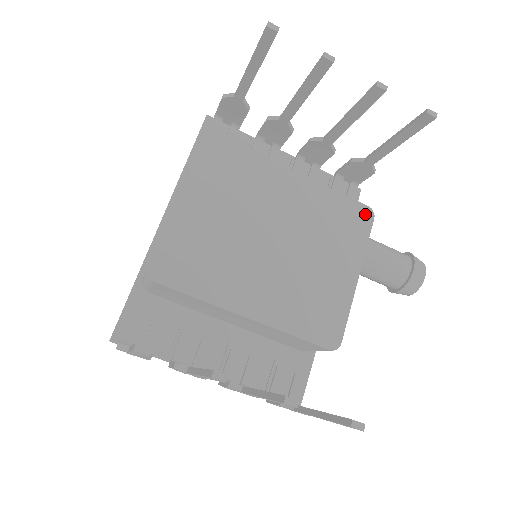
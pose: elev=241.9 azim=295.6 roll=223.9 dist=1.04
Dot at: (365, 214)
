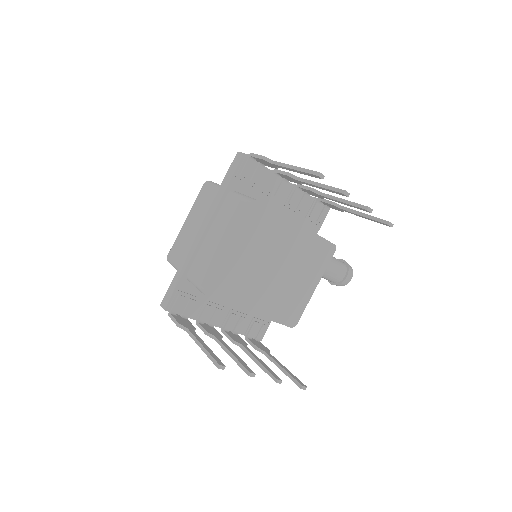
Dot at: (331, 249)
